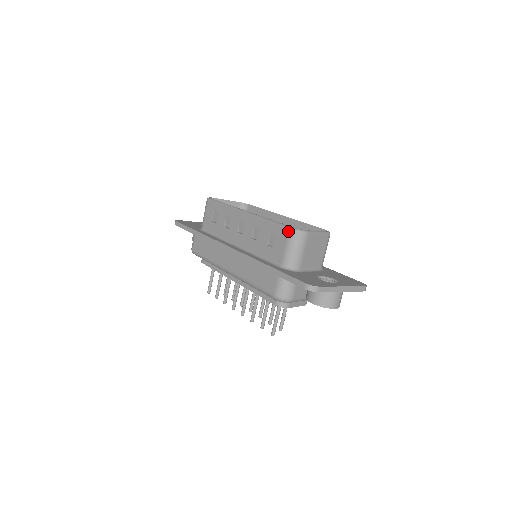
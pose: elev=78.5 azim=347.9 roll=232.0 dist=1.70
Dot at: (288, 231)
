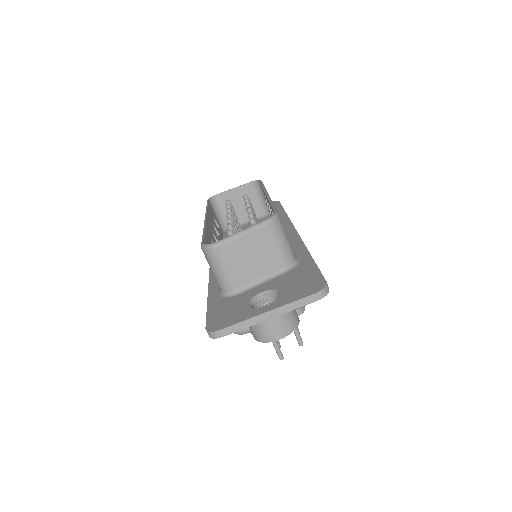
Dot at: (202, 250)
